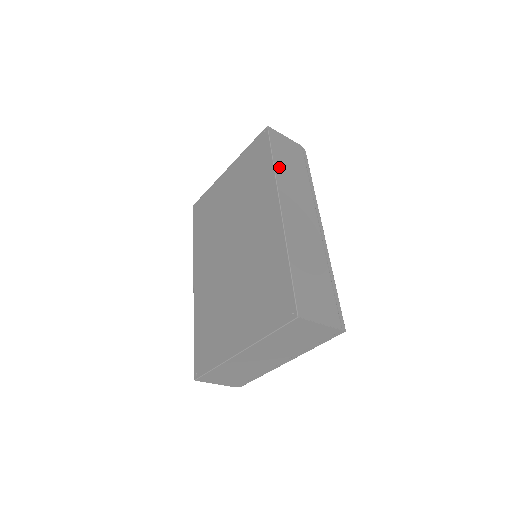
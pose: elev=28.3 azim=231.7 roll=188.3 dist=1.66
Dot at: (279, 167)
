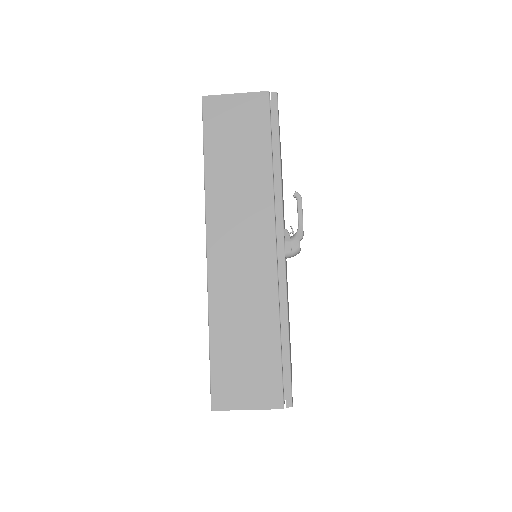
Dot at: (214, 172)
